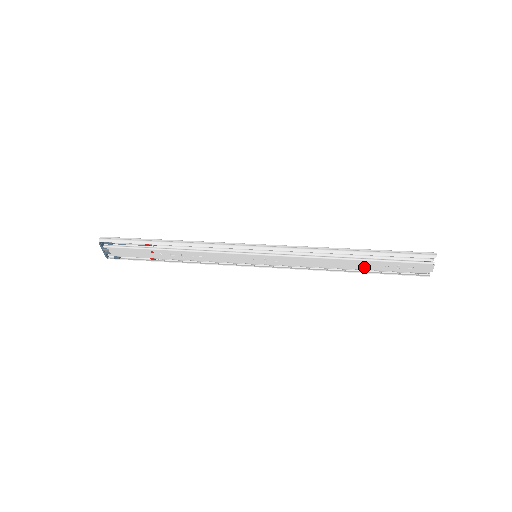
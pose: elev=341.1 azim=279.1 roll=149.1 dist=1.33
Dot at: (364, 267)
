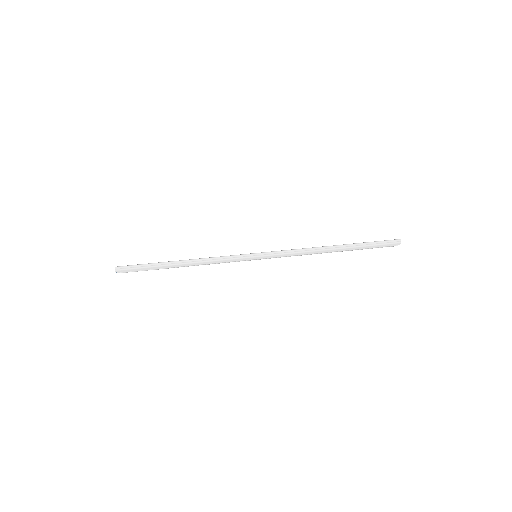
Dot at: occluded
